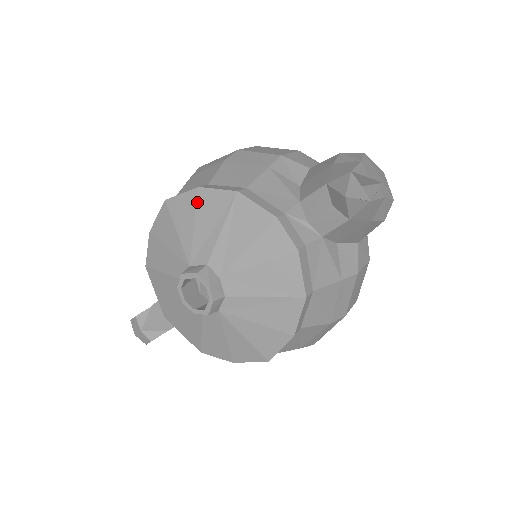
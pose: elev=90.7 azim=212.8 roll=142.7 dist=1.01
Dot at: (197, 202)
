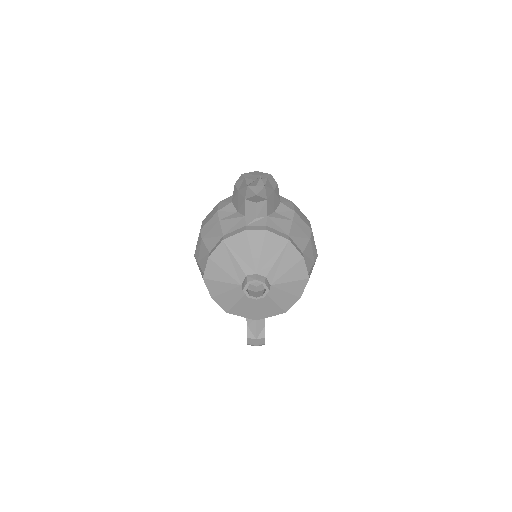
Dot at: (215, 262)
